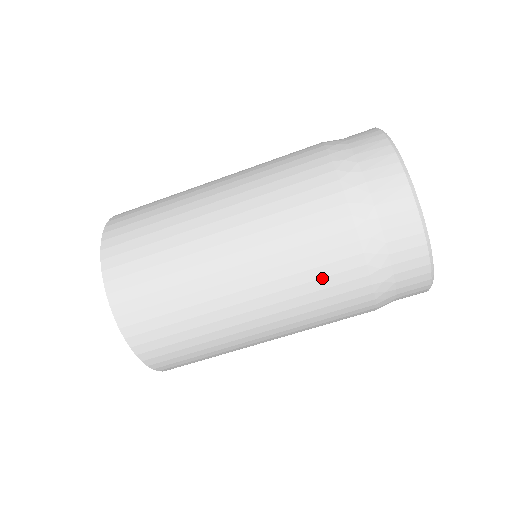
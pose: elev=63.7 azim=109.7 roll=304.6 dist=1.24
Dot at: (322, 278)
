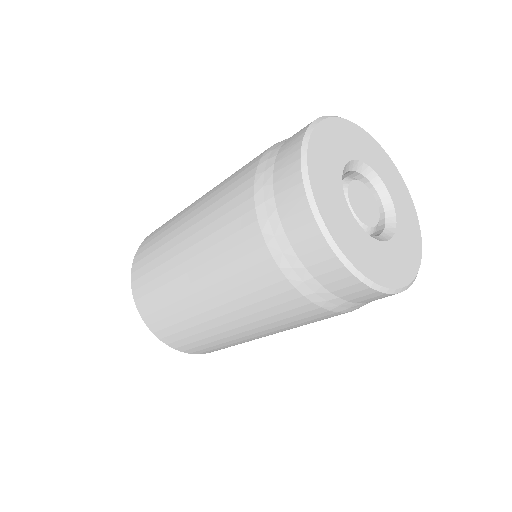
Dot at: (256, 291)
